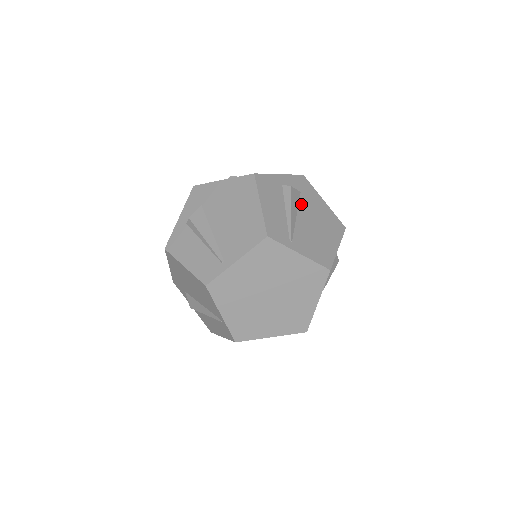
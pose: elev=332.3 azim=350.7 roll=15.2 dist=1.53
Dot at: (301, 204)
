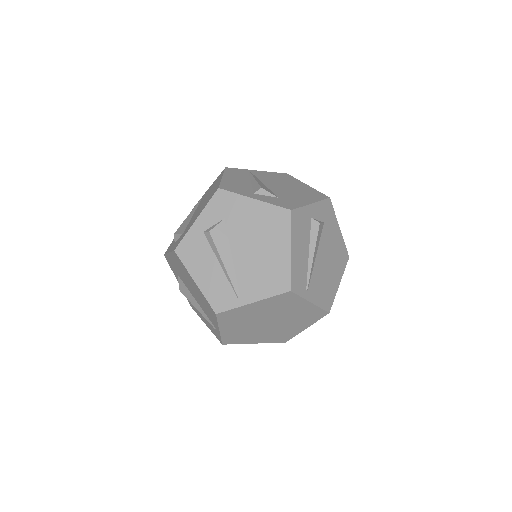
Dot at: (322, 239)
